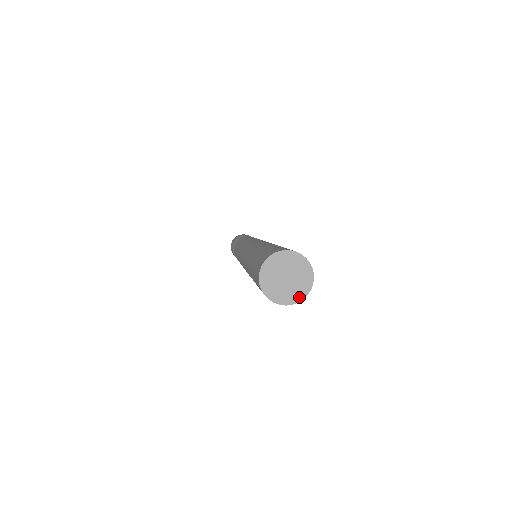
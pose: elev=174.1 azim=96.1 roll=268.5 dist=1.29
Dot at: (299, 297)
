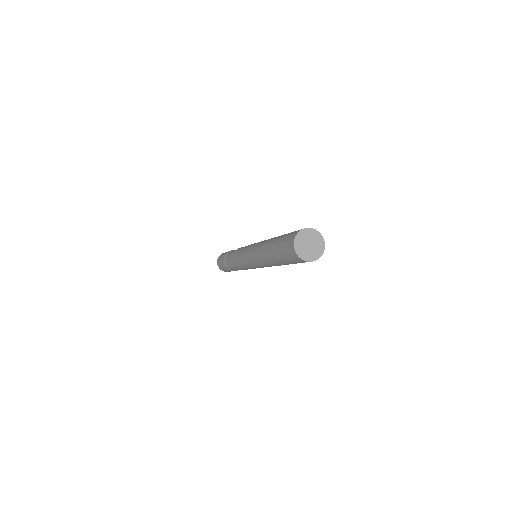
Dot at: (314, 258)
